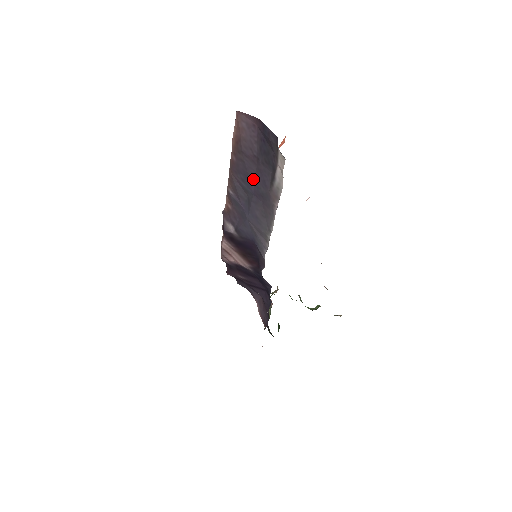
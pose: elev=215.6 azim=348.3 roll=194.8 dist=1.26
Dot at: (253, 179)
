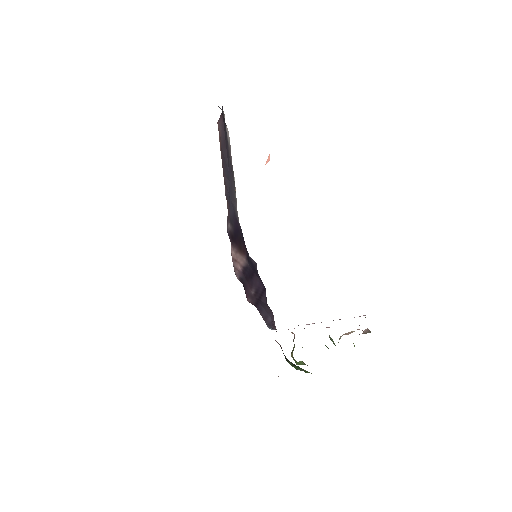
Dot at: (227, 160)
